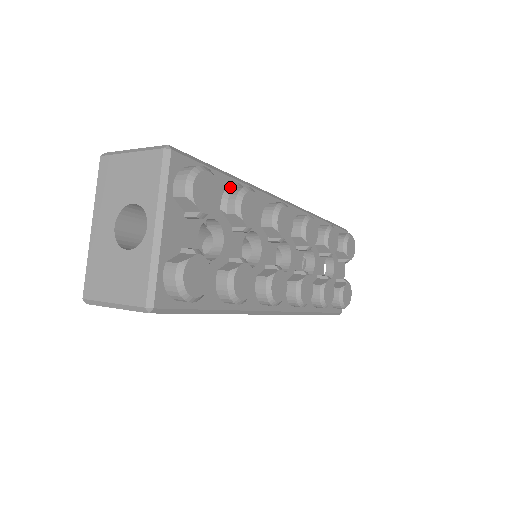
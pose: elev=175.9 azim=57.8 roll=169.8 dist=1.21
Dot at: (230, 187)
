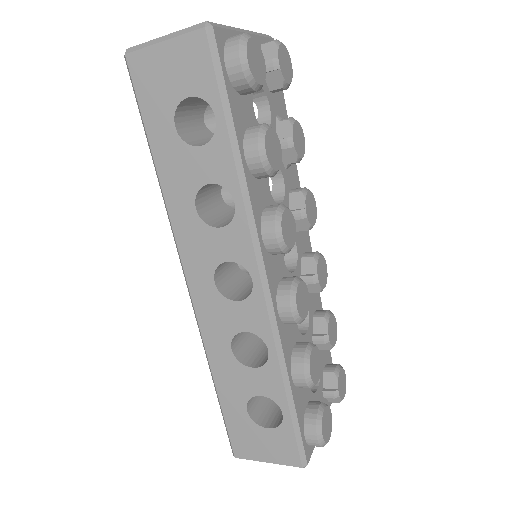
Dot at: occluded
